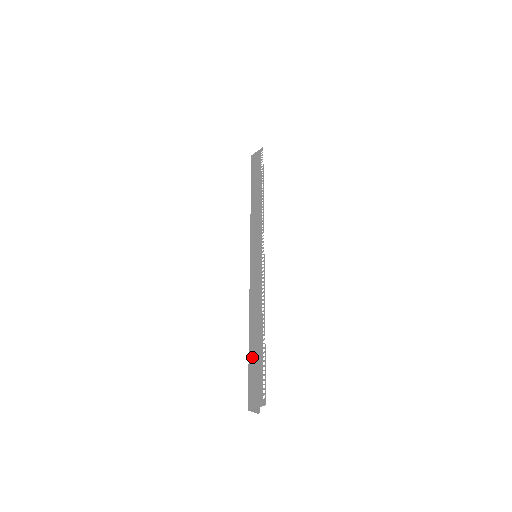
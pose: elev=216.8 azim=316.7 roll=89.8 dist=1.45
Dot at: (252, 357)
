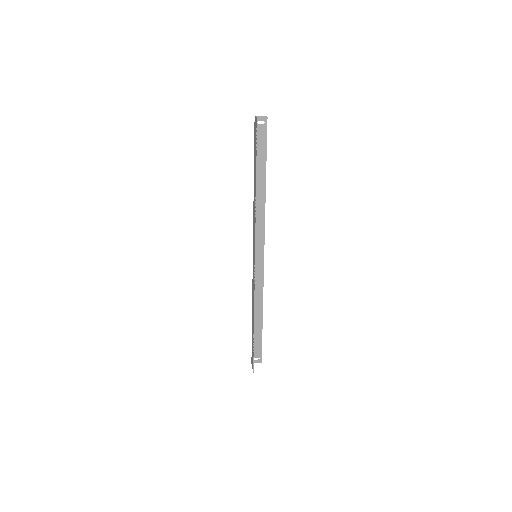
Dot at: (252, 336)
